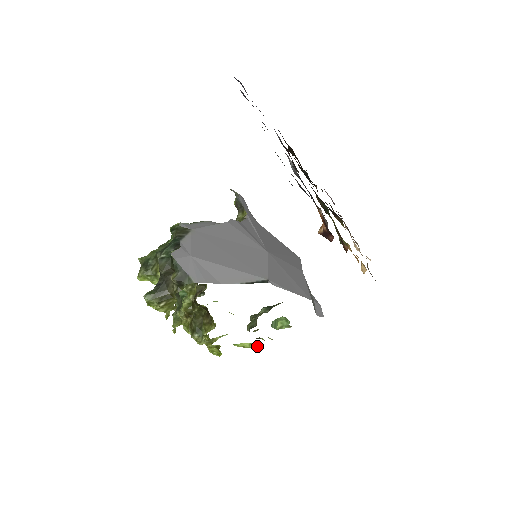
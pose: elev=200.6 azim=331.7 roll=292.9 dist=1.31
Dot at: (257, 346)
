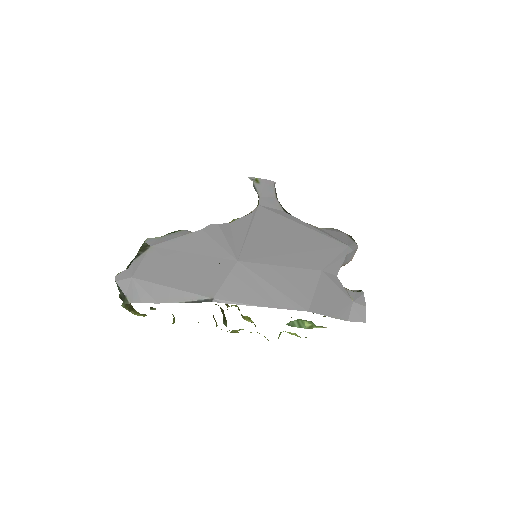
Dot at: (306, 337)
